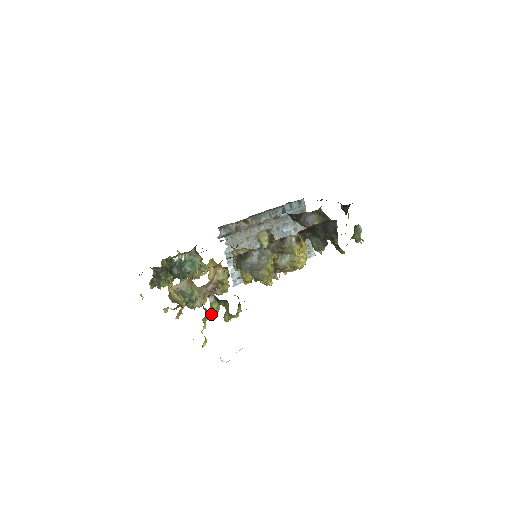
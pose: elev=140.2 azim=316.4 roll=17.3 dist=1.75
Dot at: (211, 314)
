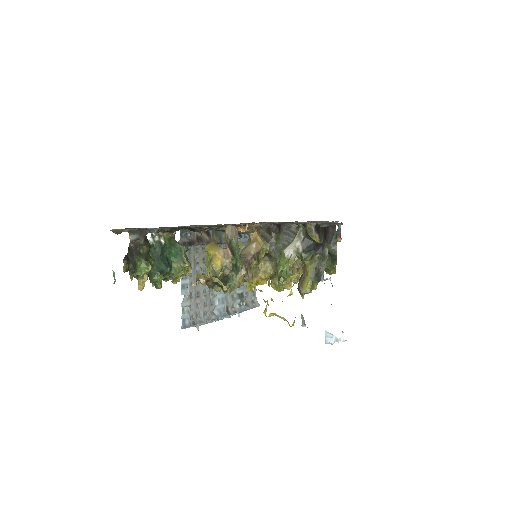
Dot at: occluded
